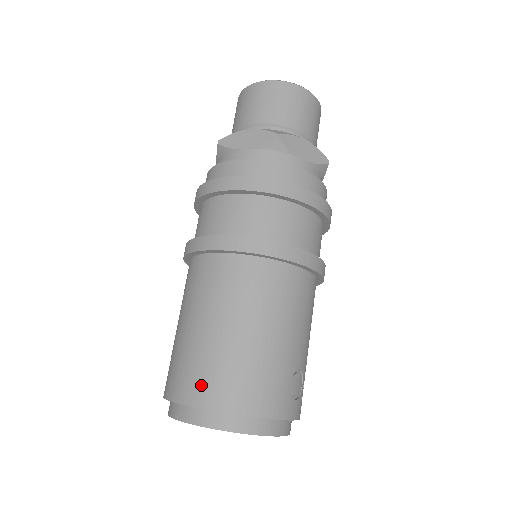
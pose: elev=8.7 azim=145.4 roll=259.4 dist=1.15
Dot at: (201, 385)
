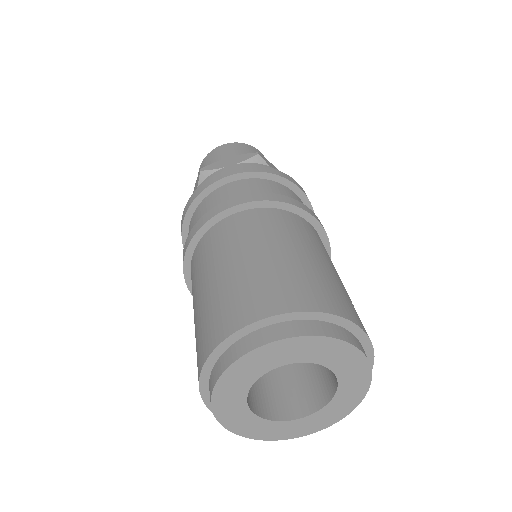
Dot at: (268, 297)
